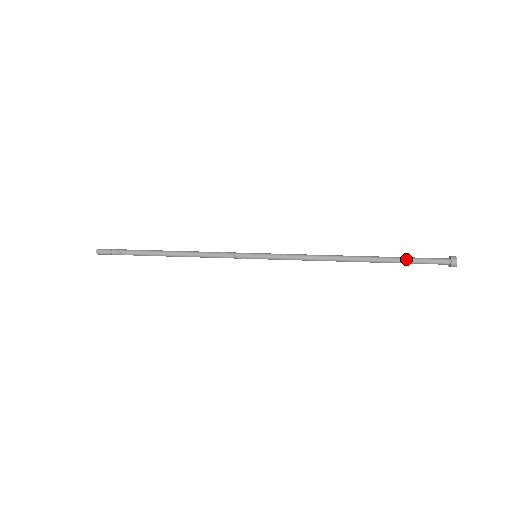
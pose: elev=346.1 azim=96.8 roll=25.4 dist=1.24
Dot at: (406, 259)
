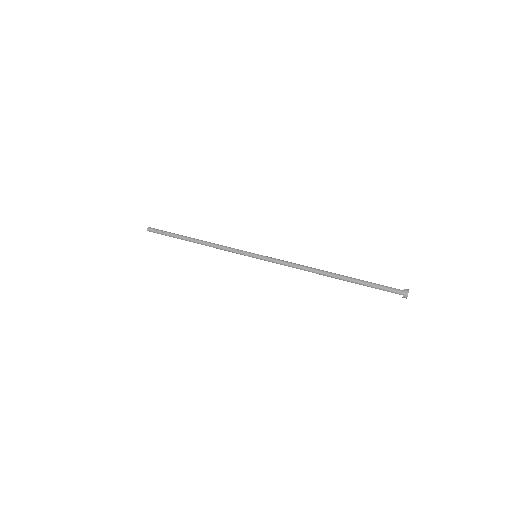
Dot at: (368, 282)
